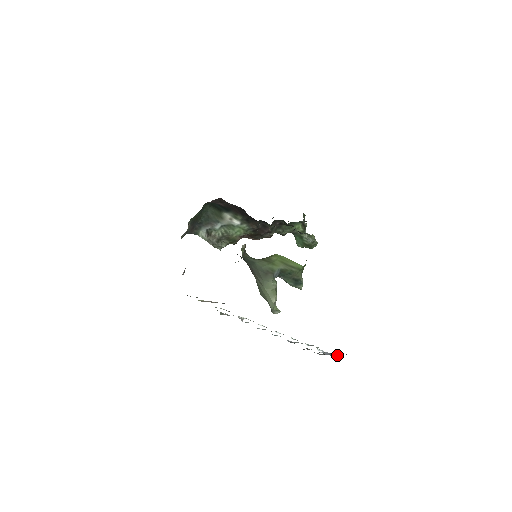
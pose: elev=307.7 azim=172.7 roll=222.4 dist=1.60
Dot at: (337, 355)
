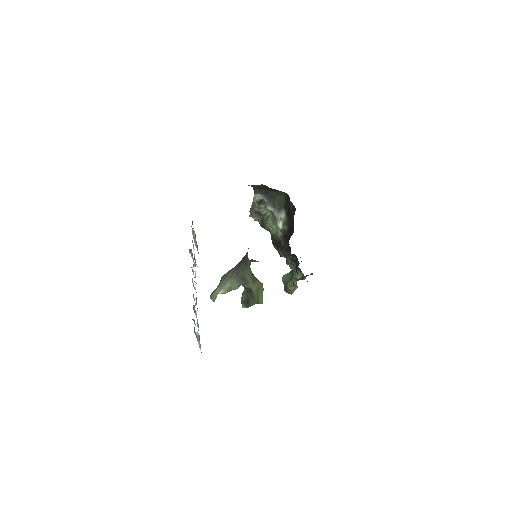
Dot at: (200, 346)
